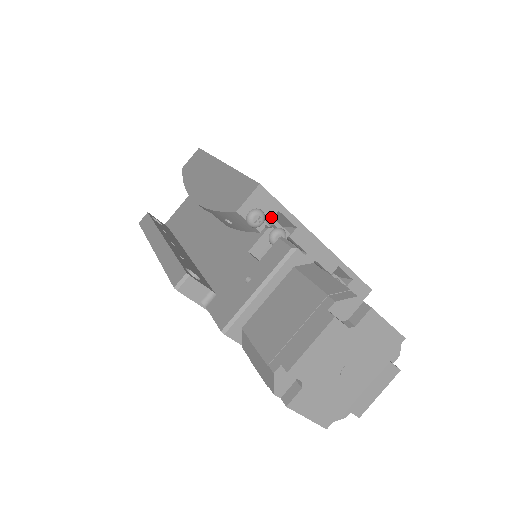
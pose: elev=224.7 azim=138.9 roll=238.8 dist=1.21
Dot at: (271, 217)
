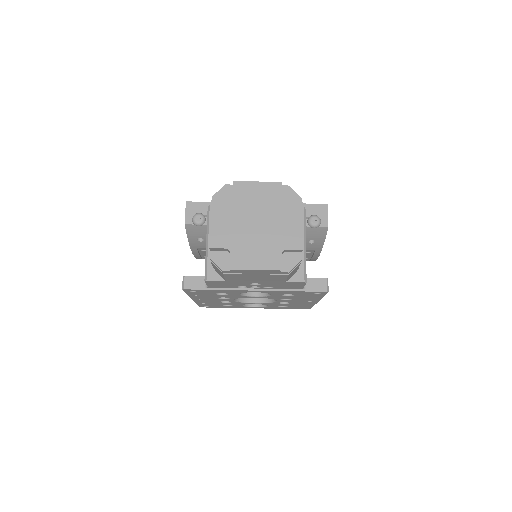
Dot at: occluded
